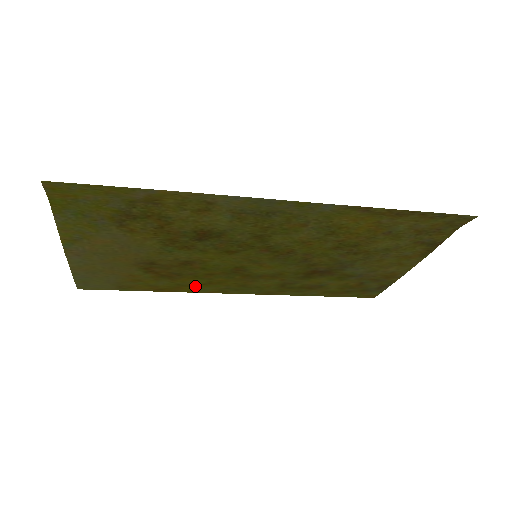
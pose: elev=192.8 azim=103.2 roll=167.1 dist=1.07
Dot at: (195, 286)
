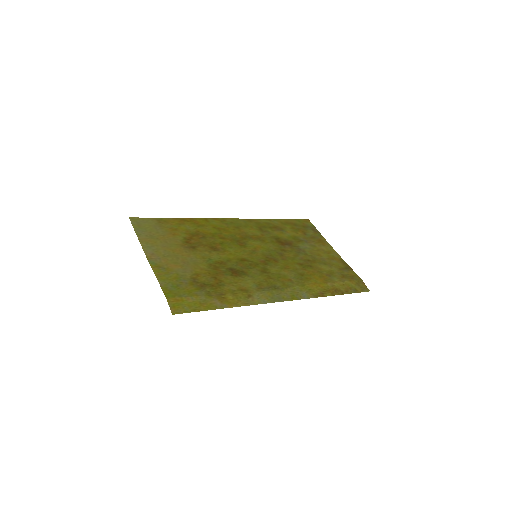
Dot at: (208, 225)
